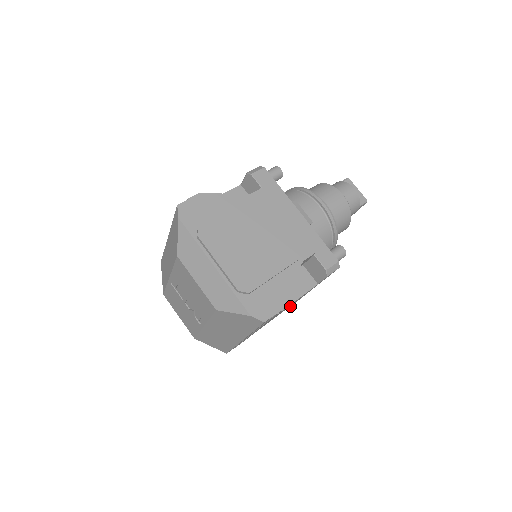
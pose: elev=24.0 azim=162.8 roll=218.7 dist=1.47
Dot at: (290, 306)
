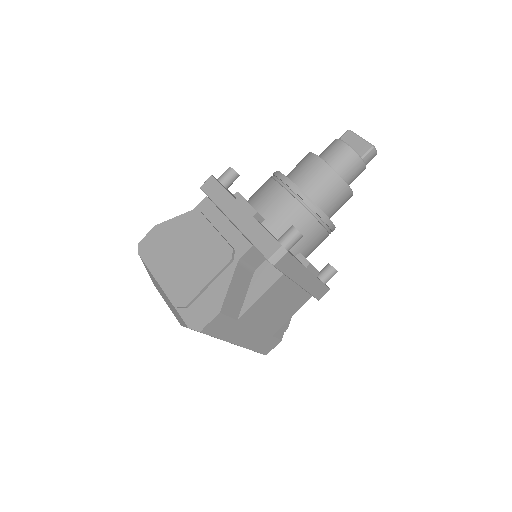
Dot at: (325, 293)
